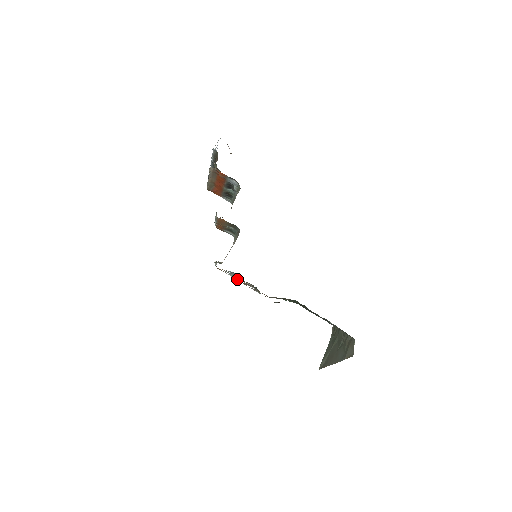
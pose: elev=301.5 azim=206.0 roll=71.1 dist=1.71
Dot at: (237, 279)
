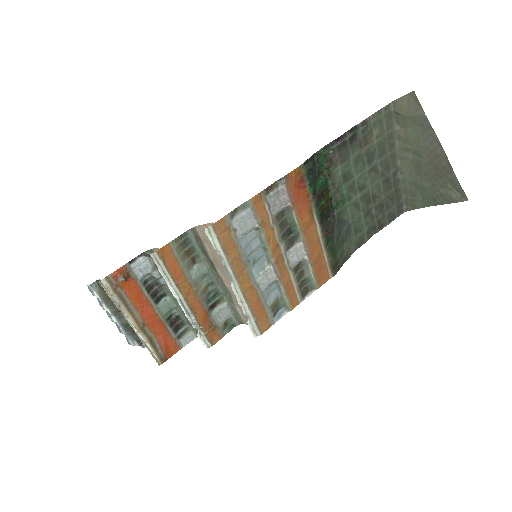
Dot at: (247, 206)
